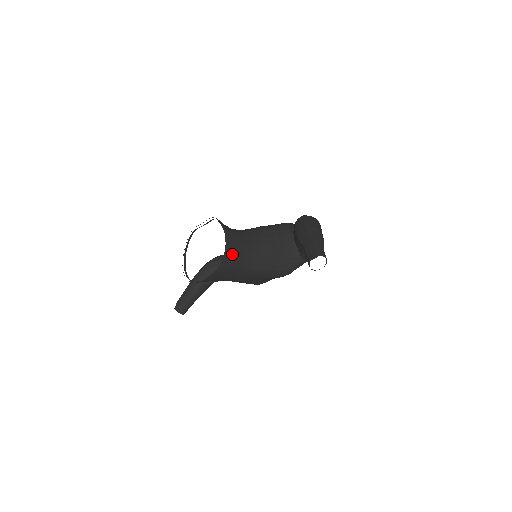
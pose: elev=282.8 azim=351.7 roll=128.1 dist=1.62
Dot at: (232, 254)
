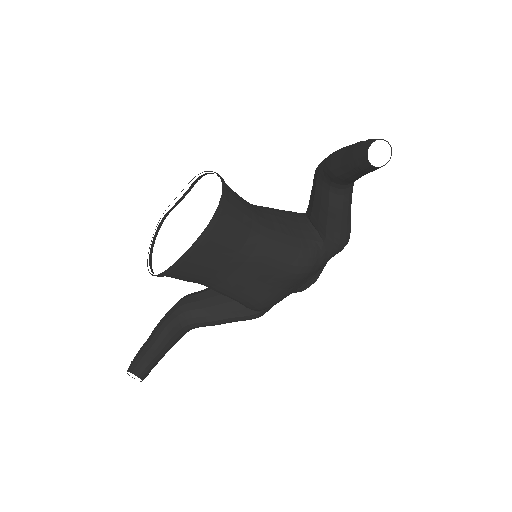
Dot at: (232, 204)
